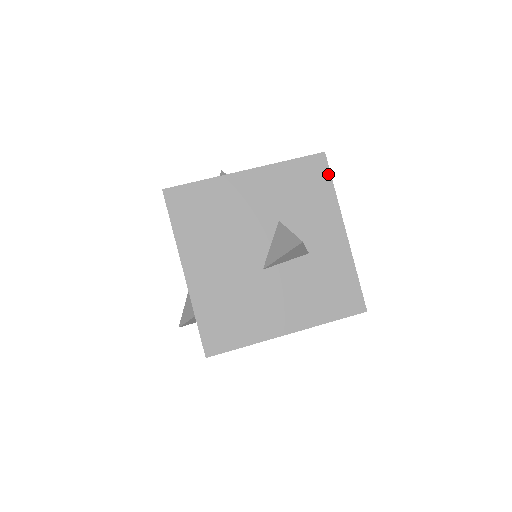
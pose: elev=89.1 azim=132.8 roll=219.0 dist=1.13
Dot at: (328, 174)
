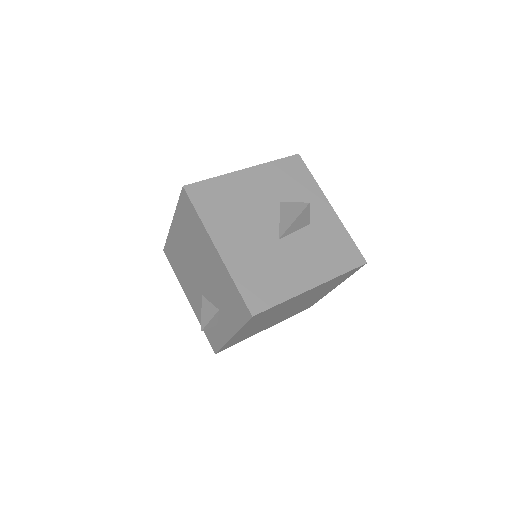
Dot at: (306, 168)
